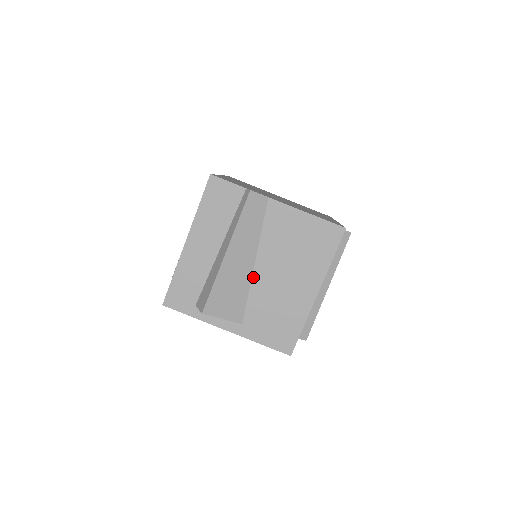
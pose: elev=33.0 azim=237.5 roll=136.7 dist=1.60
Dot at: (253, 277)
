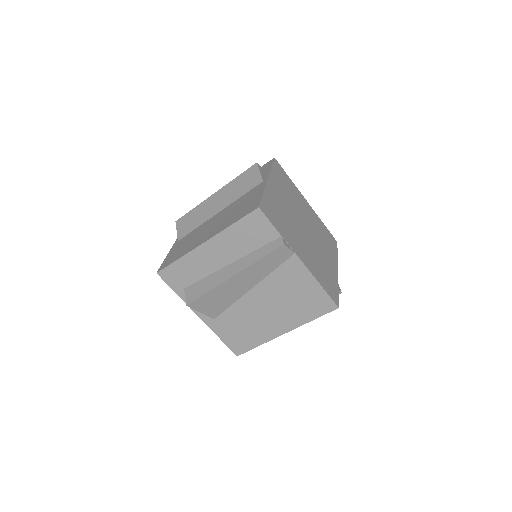
Dot at: (243, 297)
